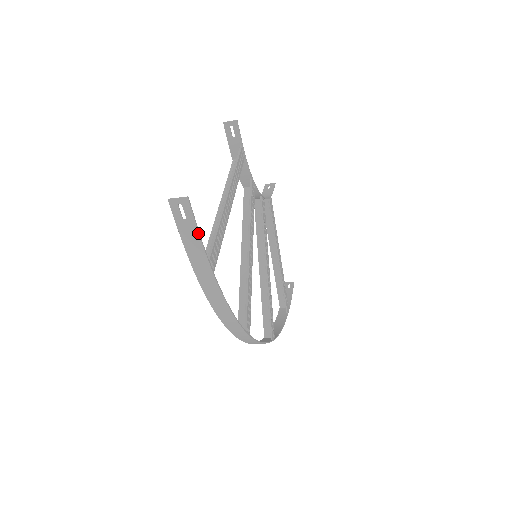
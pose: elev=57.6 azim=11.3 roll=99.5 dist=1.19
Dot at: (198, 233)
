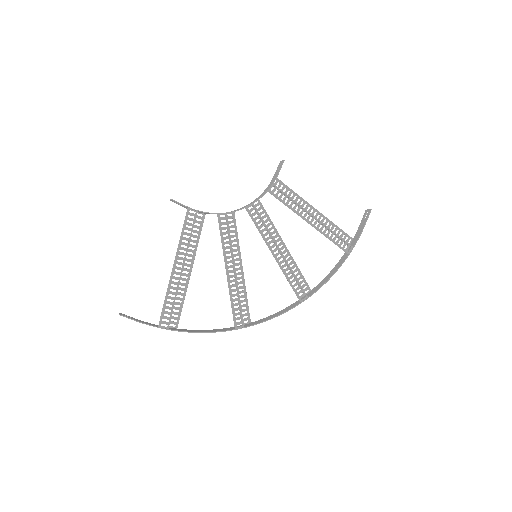
Dot at: (139, 322)
